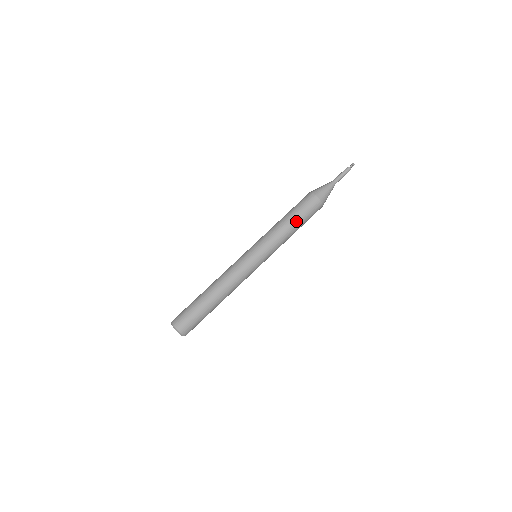
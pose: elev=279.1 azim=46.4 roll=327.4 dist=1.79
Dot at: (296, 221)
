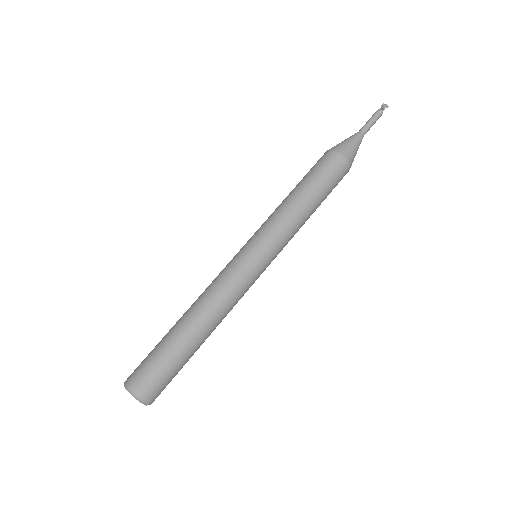
Dot at: (319, 200)
